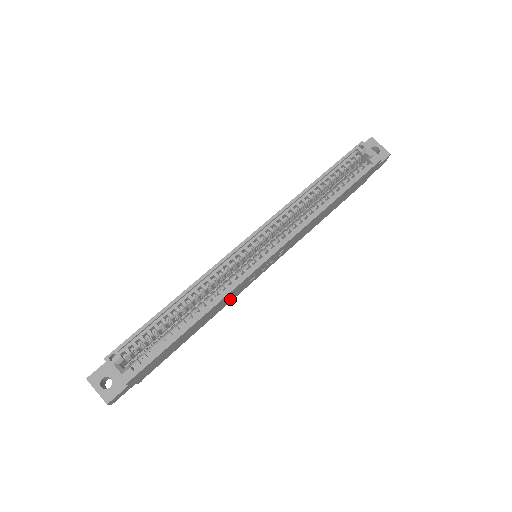
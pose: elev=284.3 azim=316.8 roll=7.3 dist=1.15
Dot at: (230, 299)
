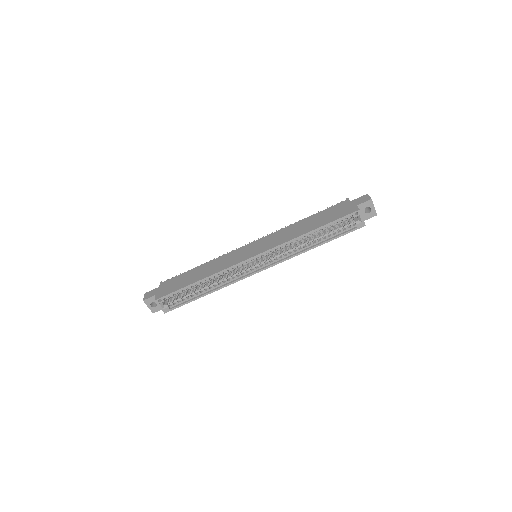
Dot at: occluded
